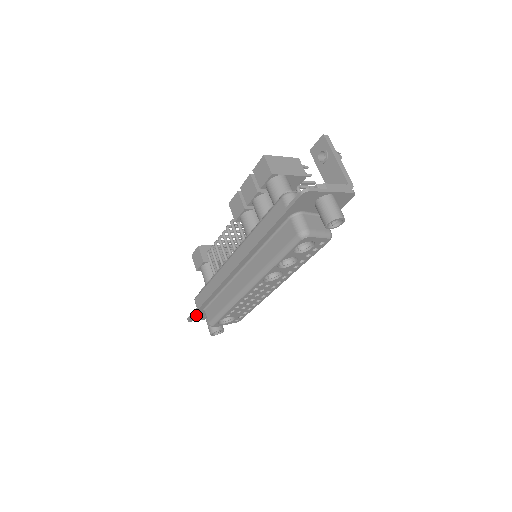
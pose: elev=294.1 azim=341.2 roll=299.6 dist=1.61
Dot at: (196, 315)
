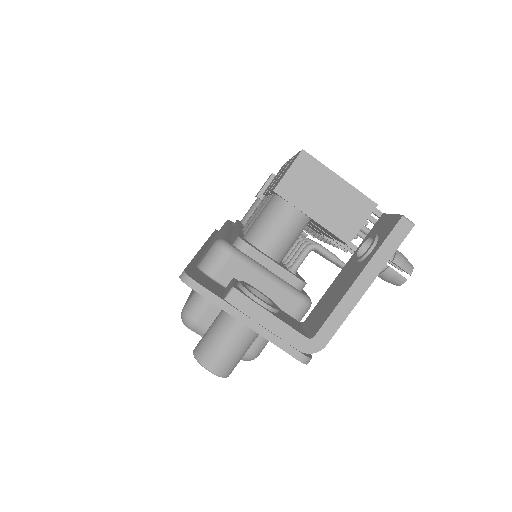
Dot at: occluded
